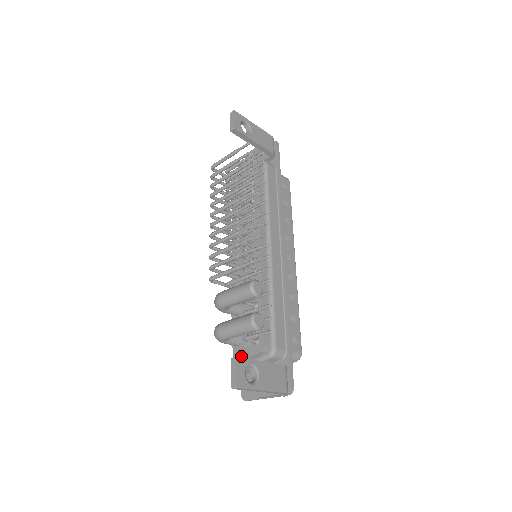
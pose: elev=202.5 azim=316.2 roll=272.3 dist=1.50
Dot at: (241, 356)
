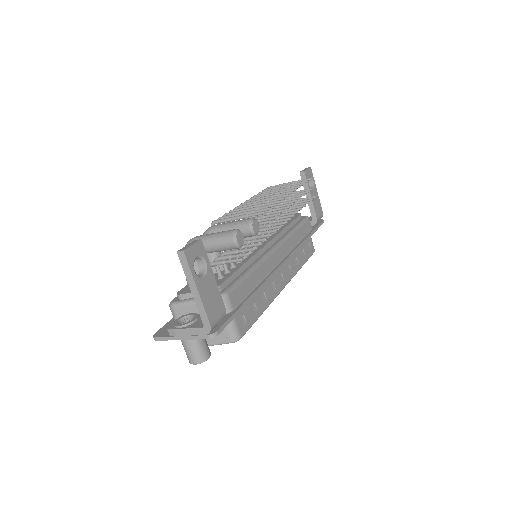
Dot at: (188, 290)
